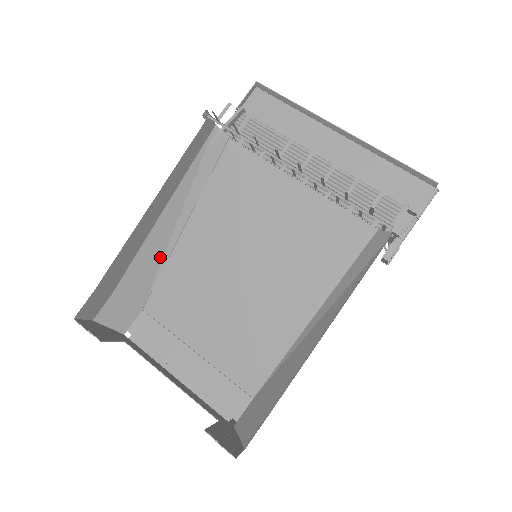
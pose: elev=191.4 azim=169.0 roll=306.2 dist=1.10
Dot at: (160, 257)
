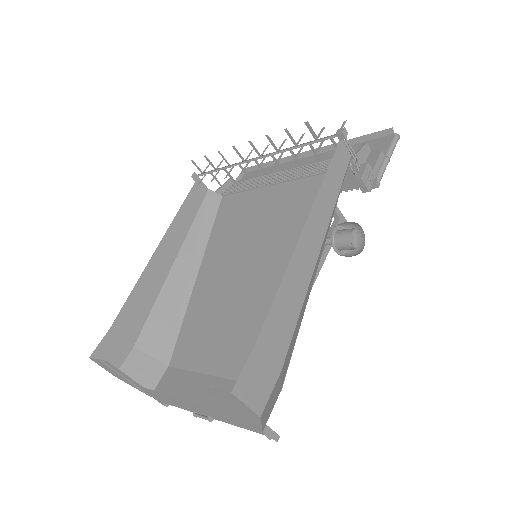
Dot at: (179, 306)
